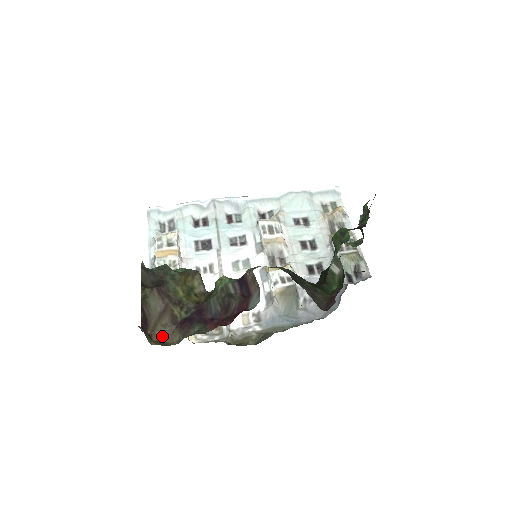
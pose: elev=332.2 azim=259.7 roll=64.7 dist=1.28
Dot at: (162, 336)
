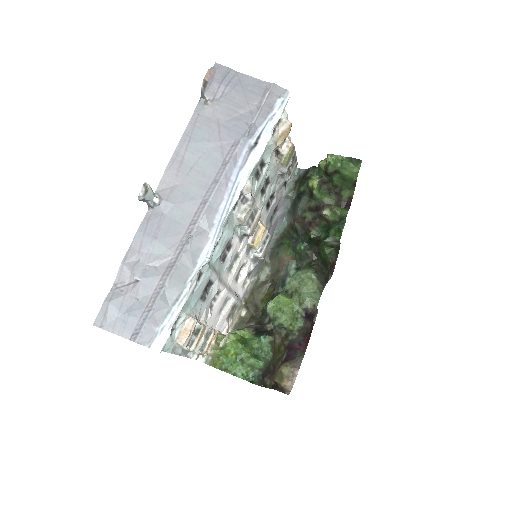
Dot at: (276, 374)
